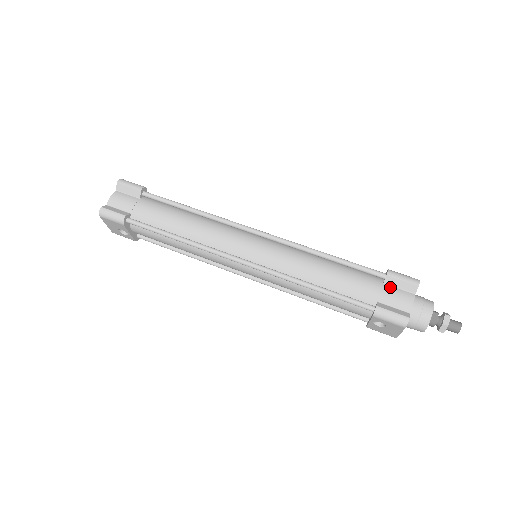
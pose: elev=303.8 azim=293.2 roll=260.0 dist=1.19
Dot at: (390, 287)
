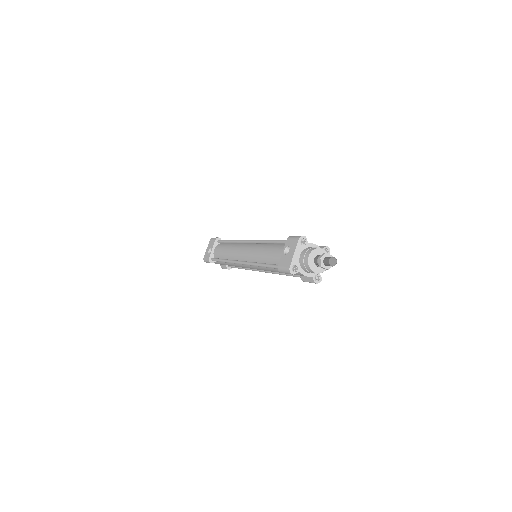
Dot at: occluded
